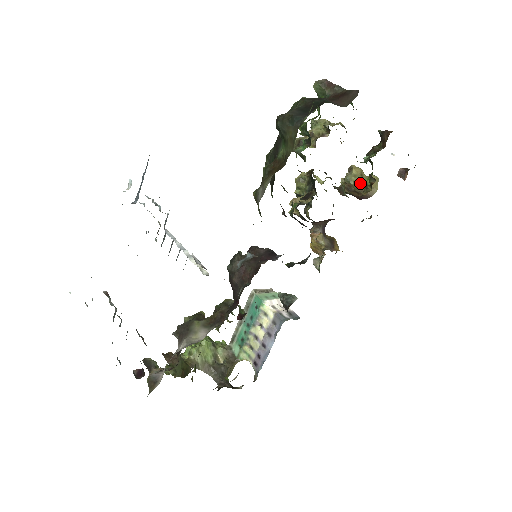
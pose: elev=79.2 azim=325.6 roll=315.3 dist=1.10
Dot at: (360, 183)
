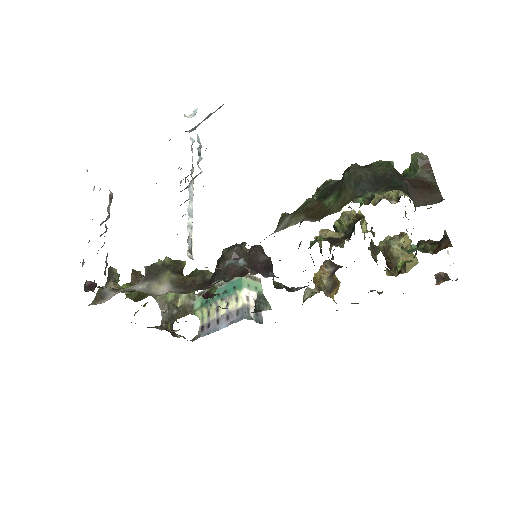
Dot at: (397, 256)
